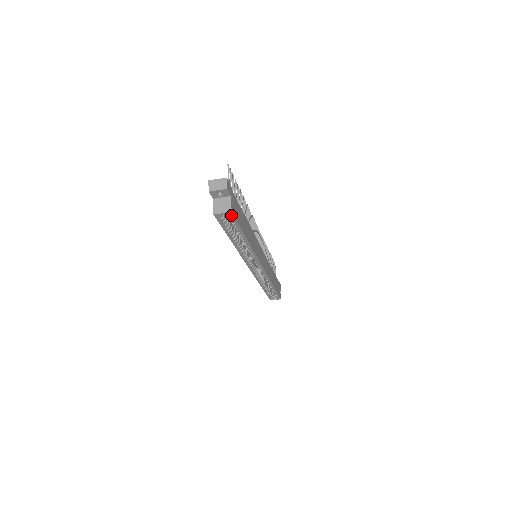
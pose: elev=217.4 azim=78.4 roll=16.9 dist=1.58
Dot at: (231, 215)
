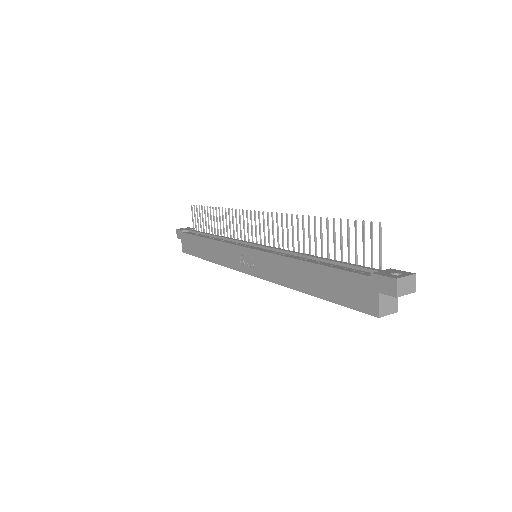
Dot at: occluded
